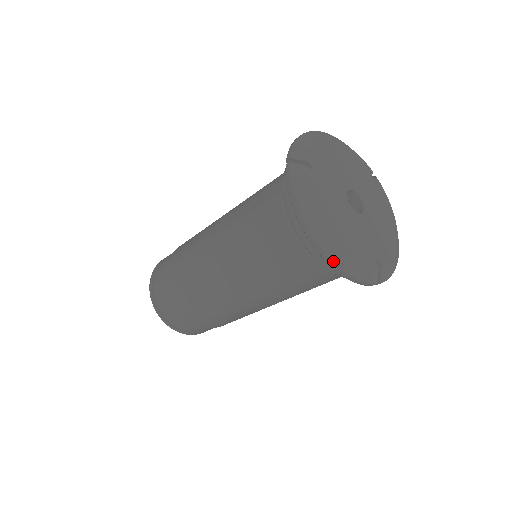
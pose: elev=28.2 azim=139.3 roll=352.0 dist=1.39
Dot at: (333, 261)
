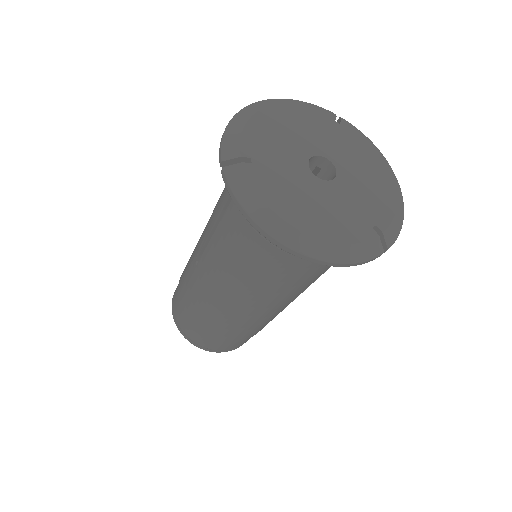
Dot at: (317, 259)
